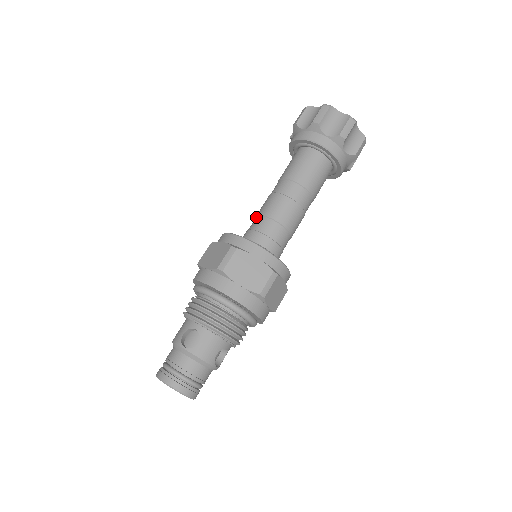
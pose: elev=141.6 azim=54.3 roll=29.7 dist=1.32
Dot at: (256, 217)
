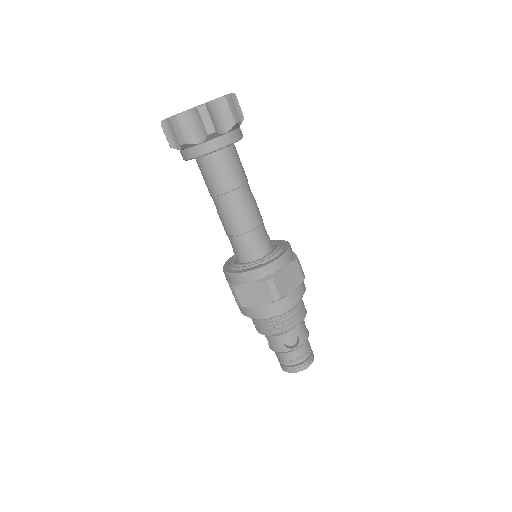
Dot at: (234, 238)
